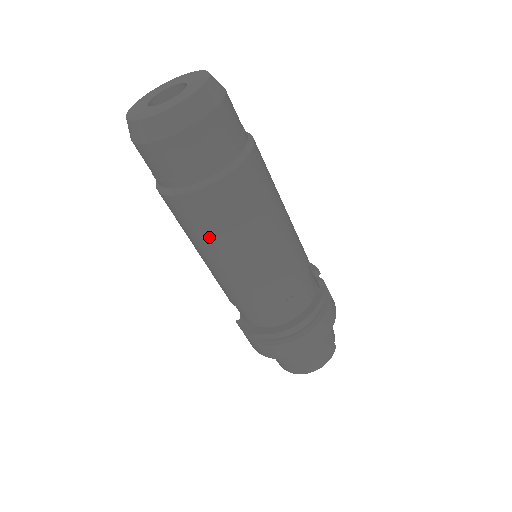
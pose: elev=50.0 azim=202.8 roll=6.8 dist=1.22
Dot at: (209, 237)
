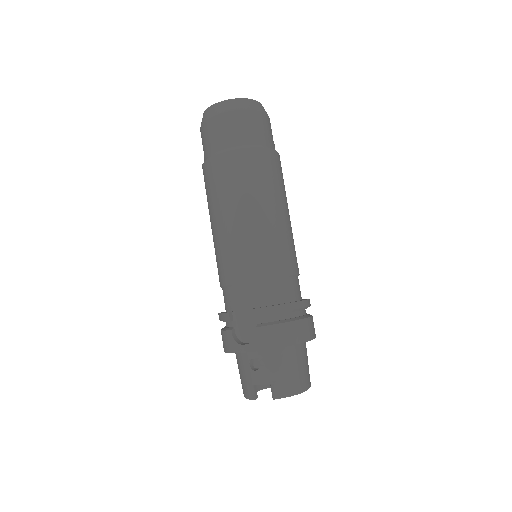
Dot at: (270, 187)
